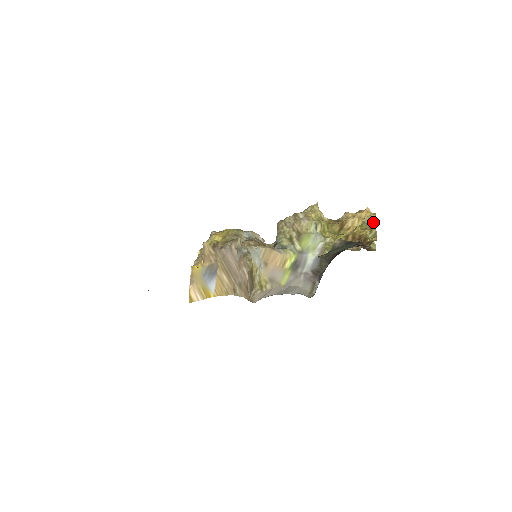
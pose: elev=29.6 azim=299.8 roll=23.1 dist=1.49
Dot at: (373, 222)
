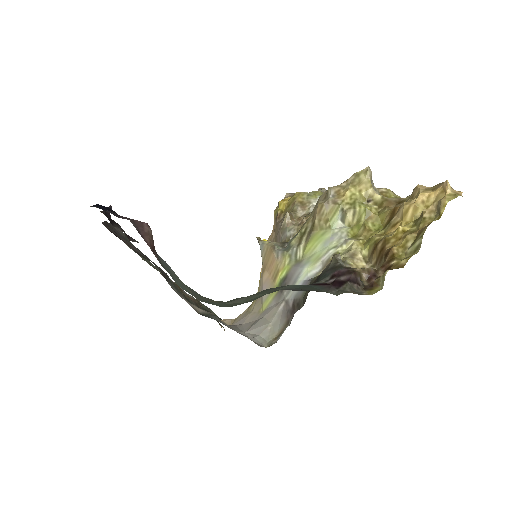
Dot at: (435, 218)
